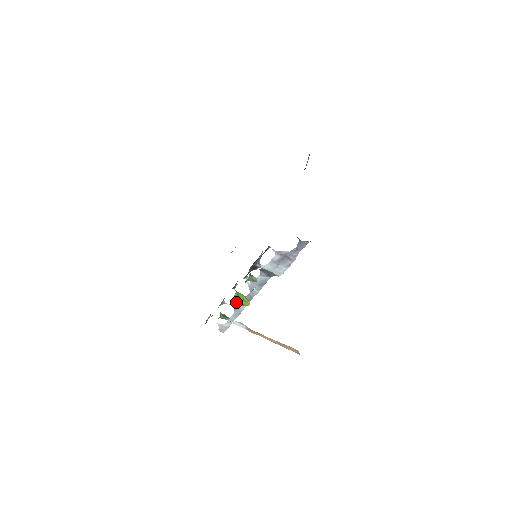
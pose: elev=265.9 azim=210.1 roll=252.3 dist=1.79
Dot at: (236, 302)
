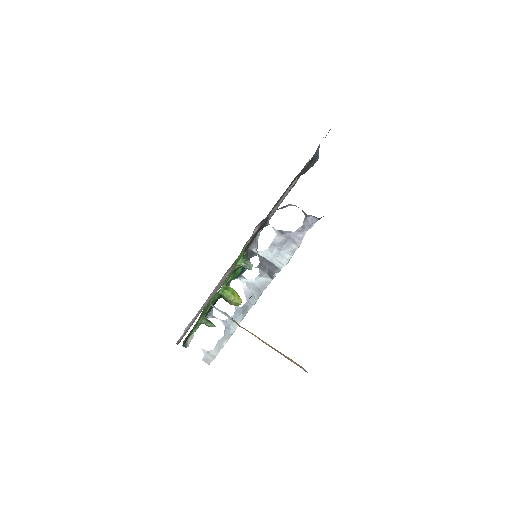
Dot at: (224, 295)
